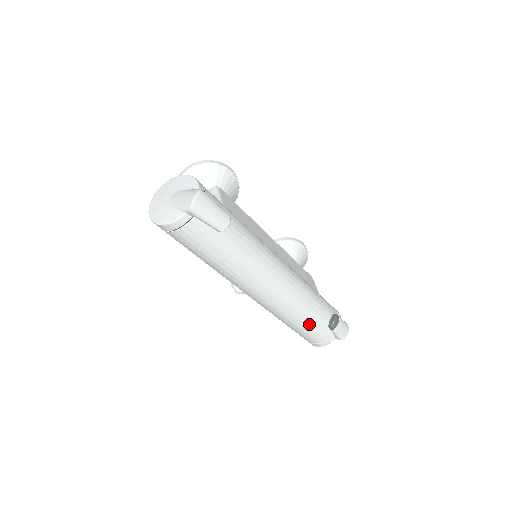
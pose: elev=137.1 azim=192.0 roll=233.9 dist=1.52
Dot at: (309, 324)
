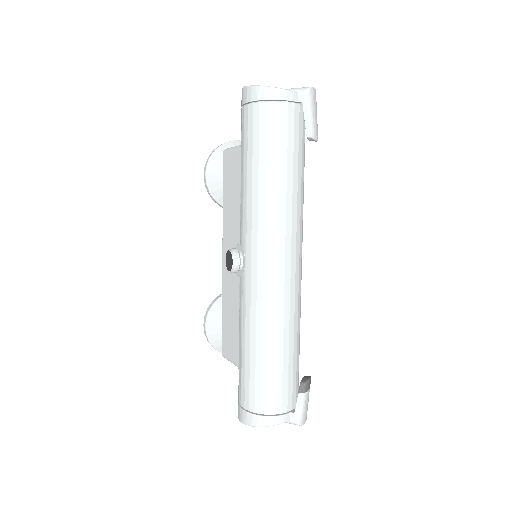
Dot at: (285, 361)
